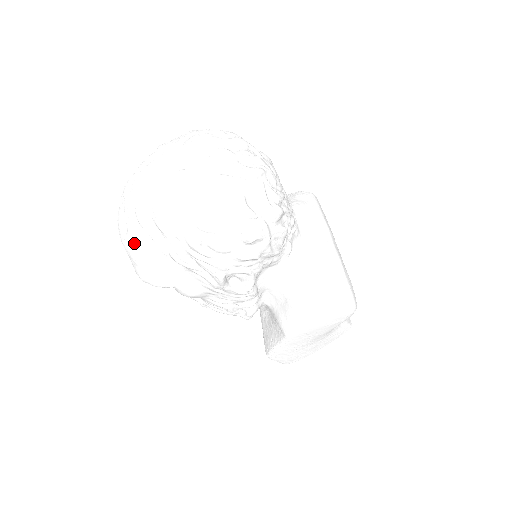
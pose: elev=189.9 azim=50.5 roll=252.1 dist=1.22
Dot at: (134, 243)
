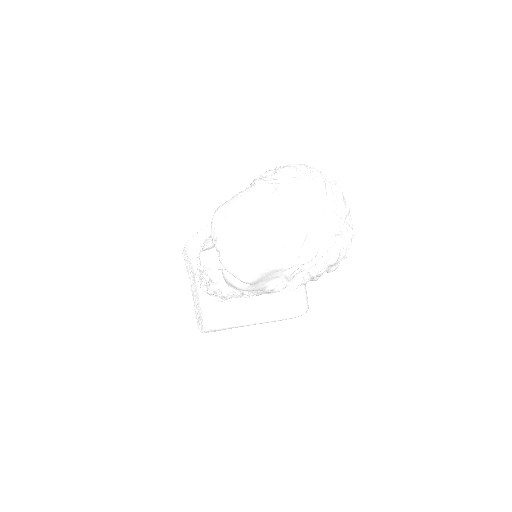
Dot at: (274, 253)
